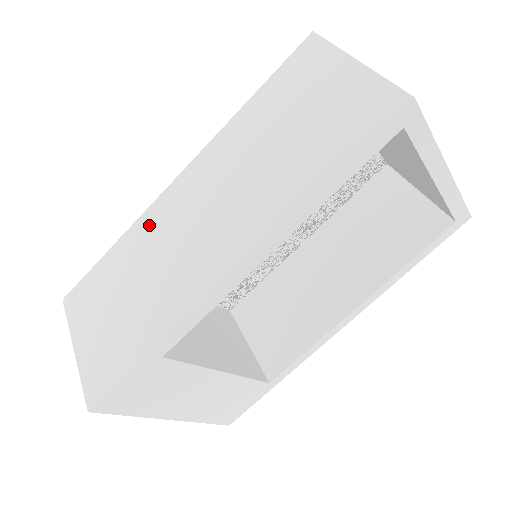
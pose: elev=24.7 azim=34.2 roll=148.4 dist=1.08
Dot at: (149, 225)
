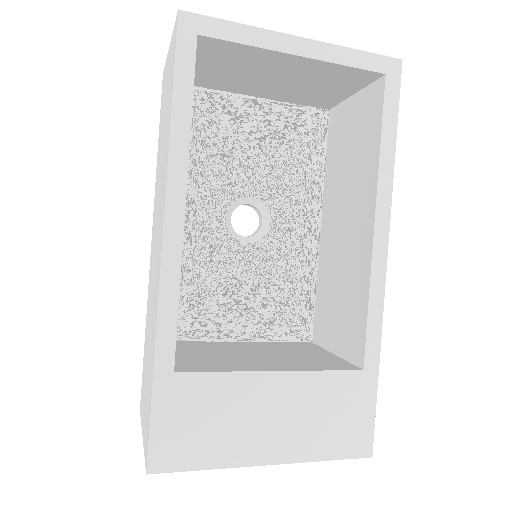
Dot at: (149, 290)
